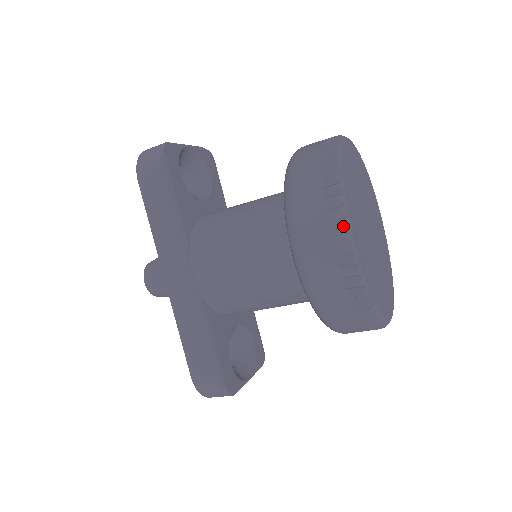
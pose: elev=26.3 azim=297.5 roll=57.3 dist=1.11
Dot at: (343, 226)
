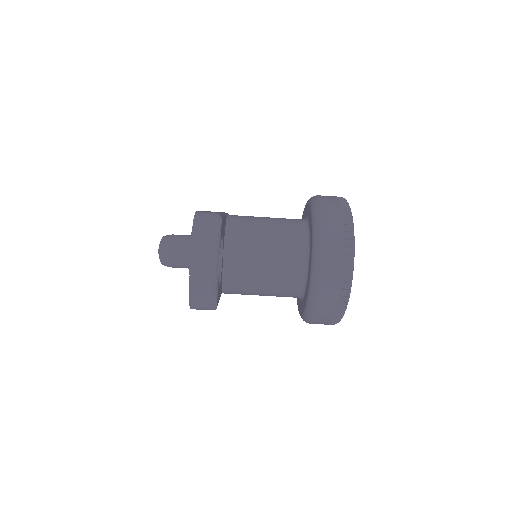
Dot at: occluded
